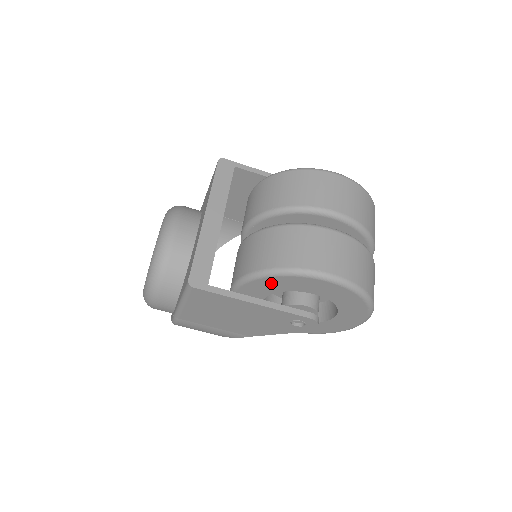
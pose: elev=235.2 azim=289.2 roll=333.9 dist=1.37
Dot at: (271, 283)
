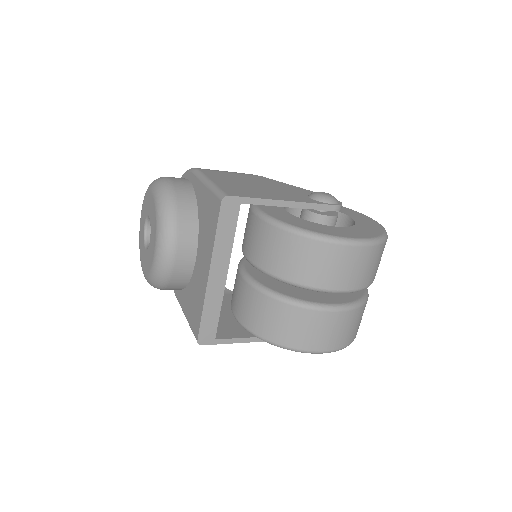
Dot at: occluded
